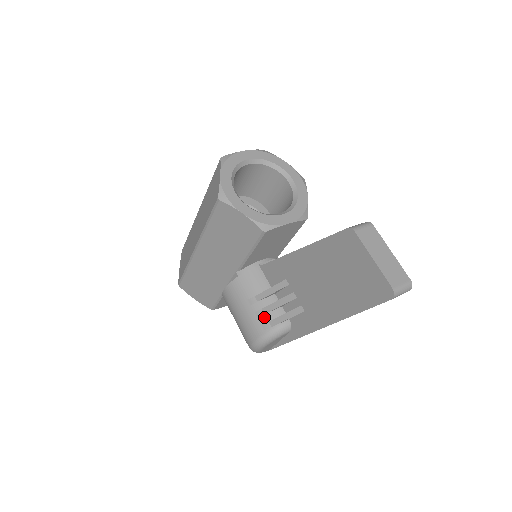
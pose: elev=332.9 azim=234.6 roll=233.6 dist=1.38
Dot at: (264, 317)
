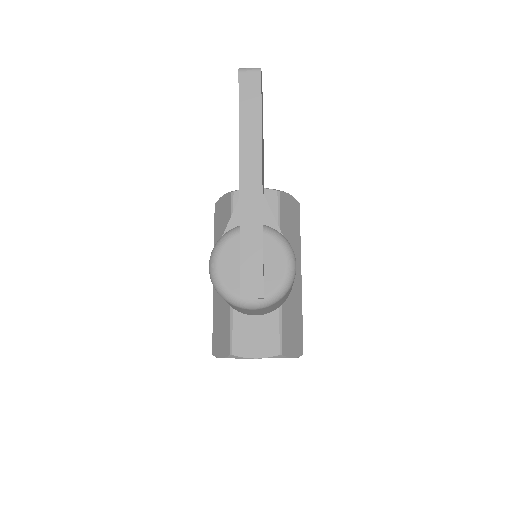
Dot at: occluded
